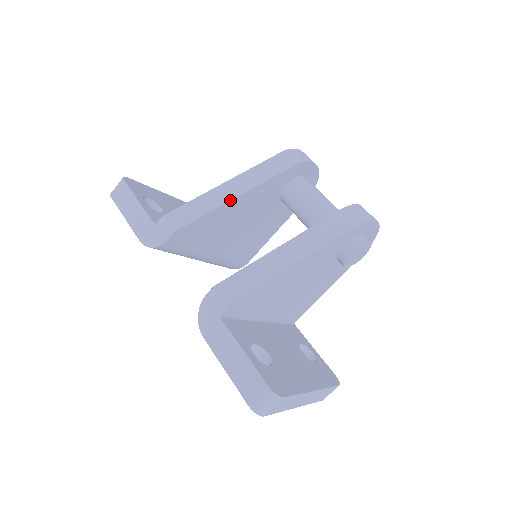
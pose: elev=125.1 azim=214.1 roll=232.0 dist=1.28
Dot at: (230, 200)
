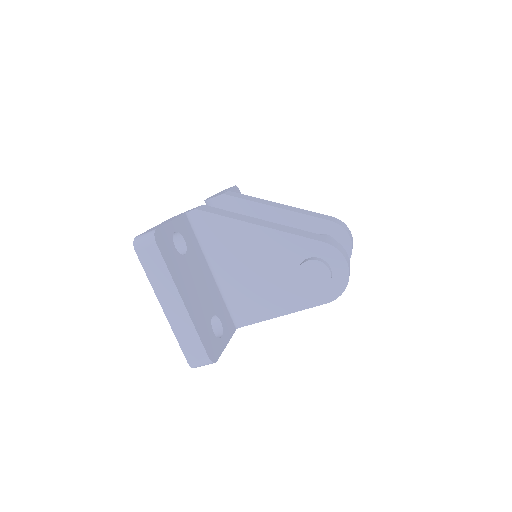
Dot at: (270, 205)
